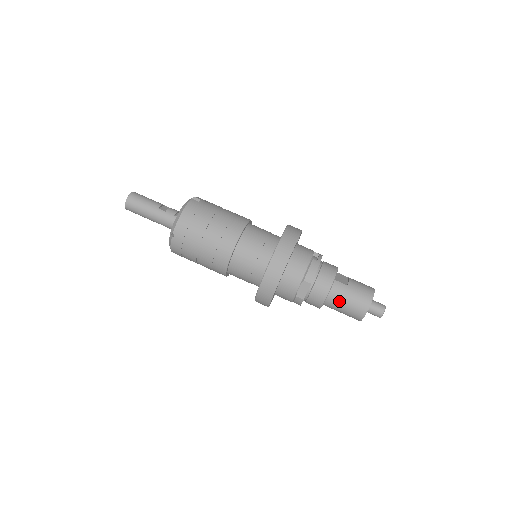
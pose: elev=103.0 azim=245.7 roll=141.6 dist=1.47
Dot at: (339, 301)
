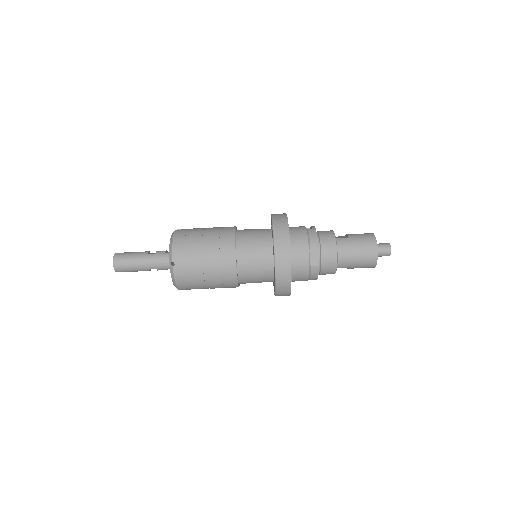
Dot at: (349, 253)
